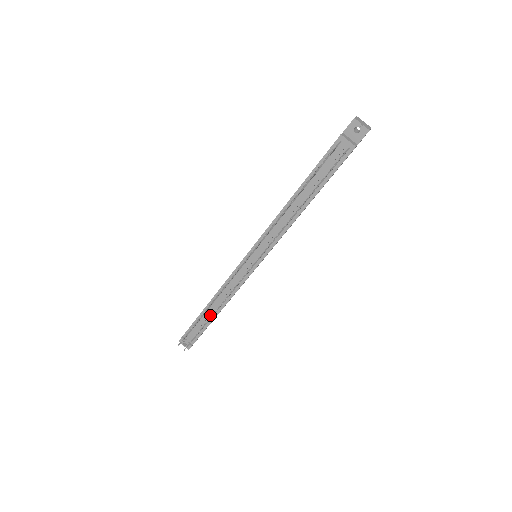
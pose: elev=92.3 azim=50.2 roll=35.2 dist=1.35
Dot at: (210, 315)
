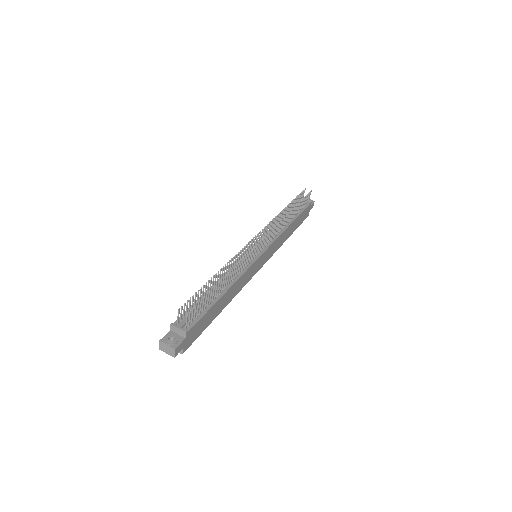
Dot at: (214, 296)
